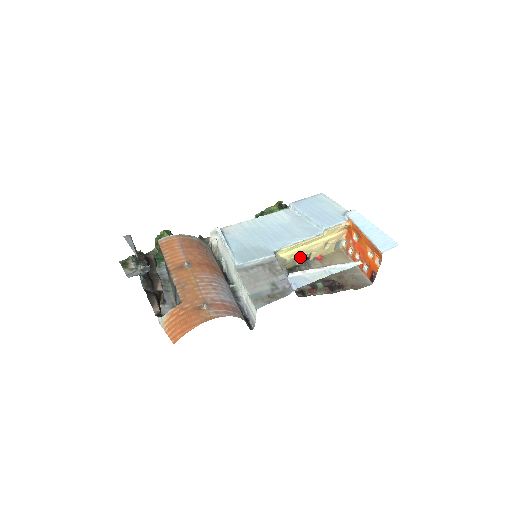
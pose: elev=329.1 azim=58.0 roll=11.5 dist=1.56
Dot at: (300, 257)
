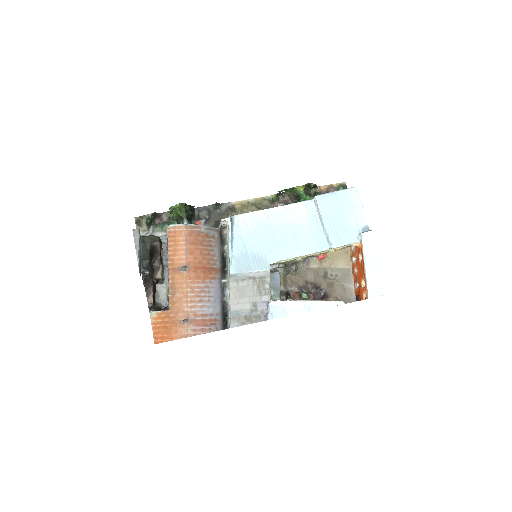
Dot at: occluded
